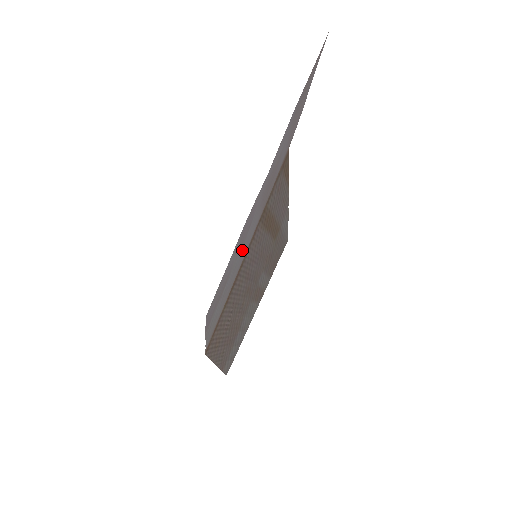
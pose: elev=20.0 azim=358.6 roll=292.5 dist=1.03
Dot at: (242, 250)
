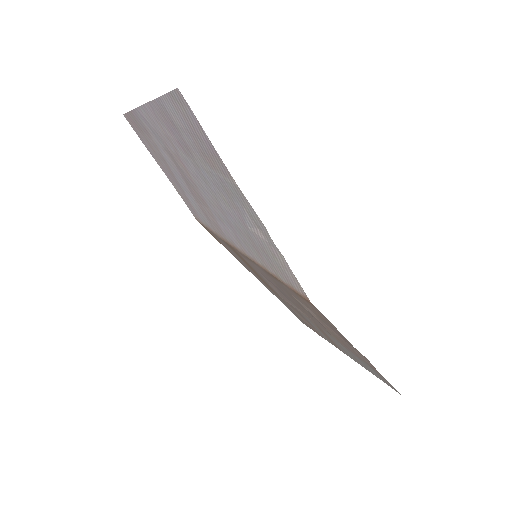
Dot at: (209, 185)
